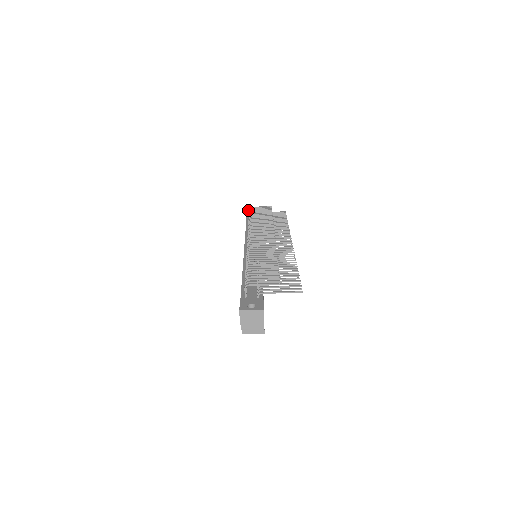
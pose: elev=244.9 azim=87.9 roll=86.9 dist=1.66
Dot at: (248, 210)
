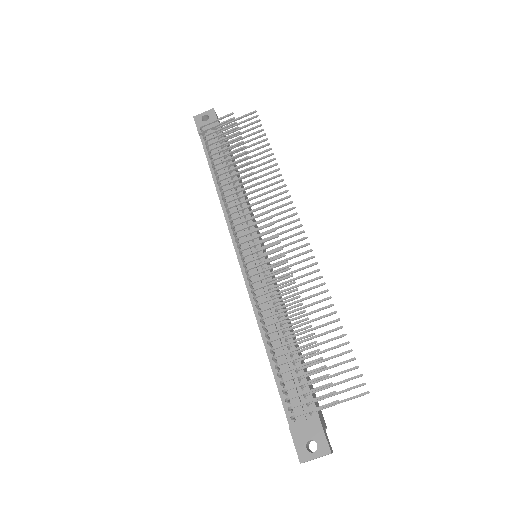
Dot at: (195, 118)
